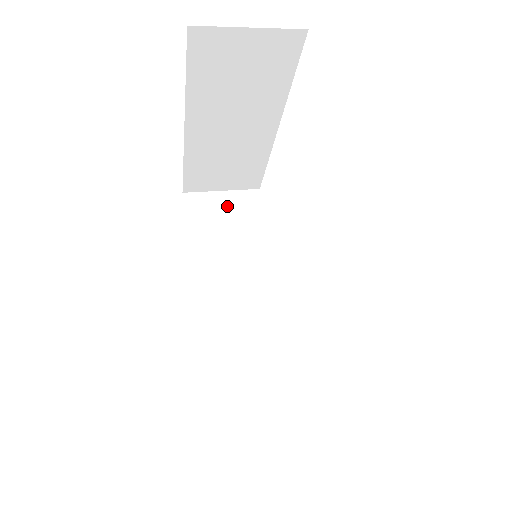
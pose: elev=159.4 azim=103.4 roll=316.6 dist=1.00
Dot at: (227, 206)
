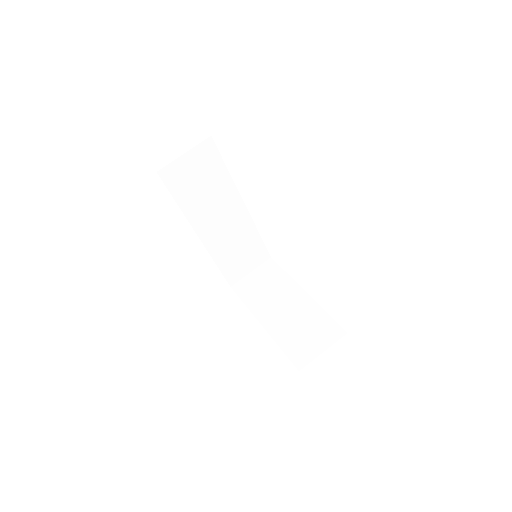
Dot at: (193, 164)
